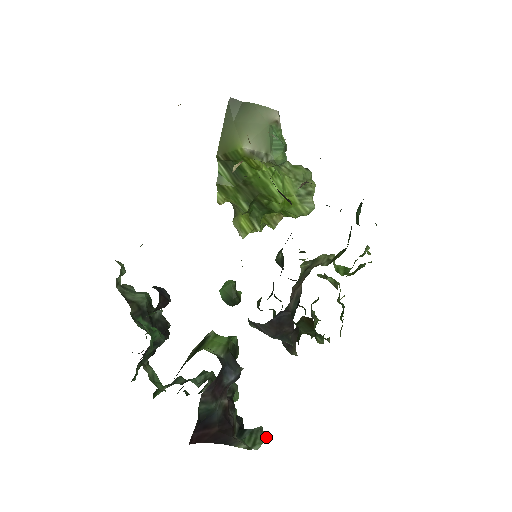
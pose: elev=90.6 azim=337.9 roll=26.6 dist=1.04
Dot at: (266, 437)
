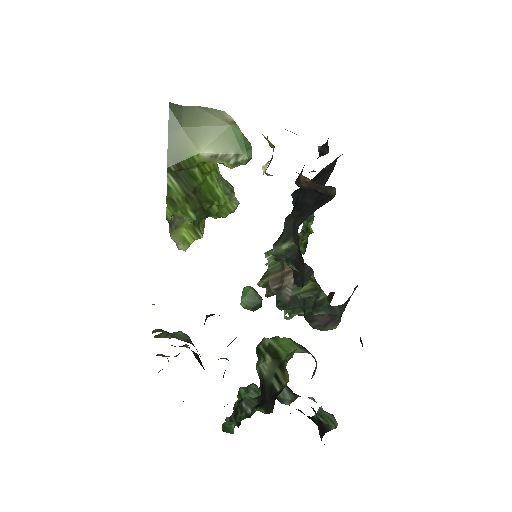
Dot at: (329, 413)
